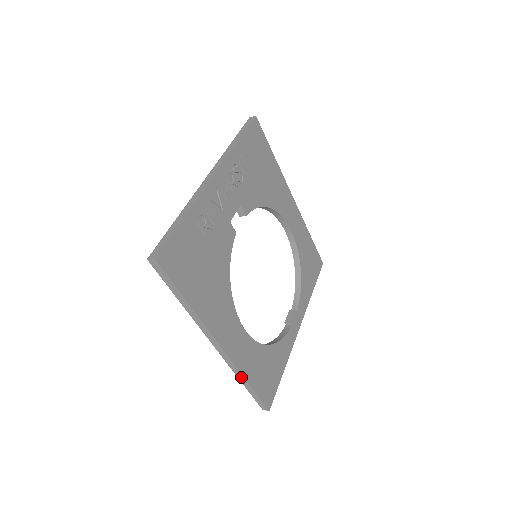
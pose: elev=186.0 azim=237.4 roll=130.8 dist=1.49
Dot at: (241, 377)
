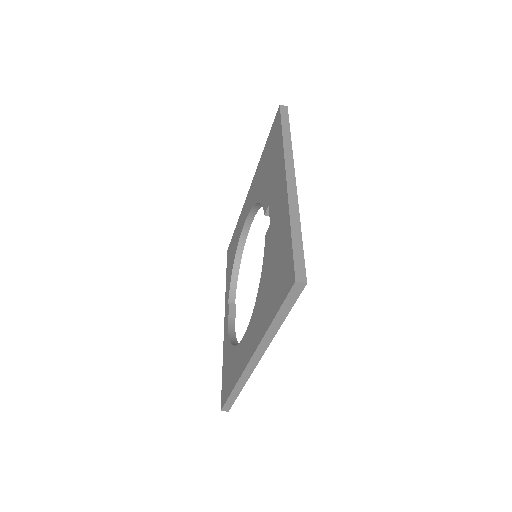
Dot at: (240, 385)
